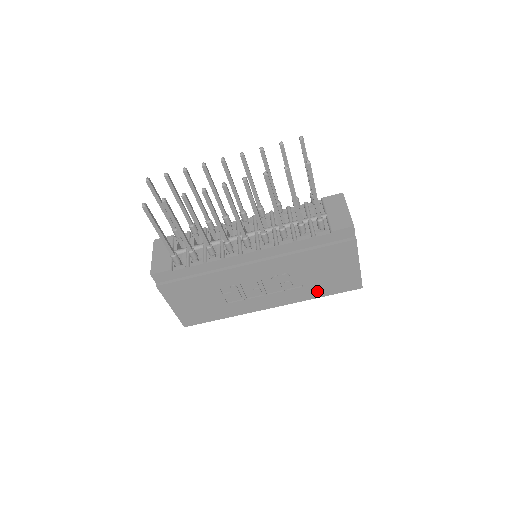
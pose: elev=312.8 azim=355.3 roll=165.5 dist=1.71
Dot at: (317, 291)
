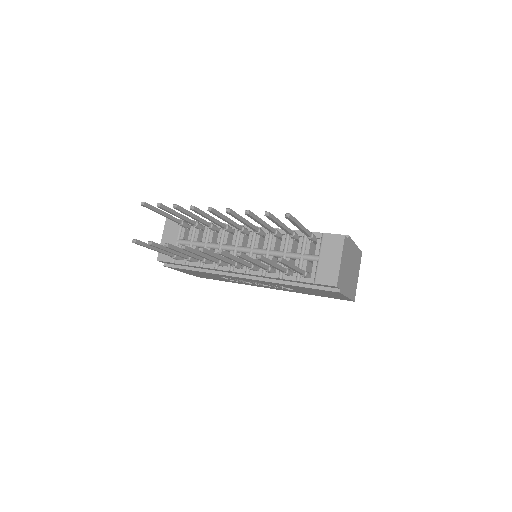
Dot at: occluded
